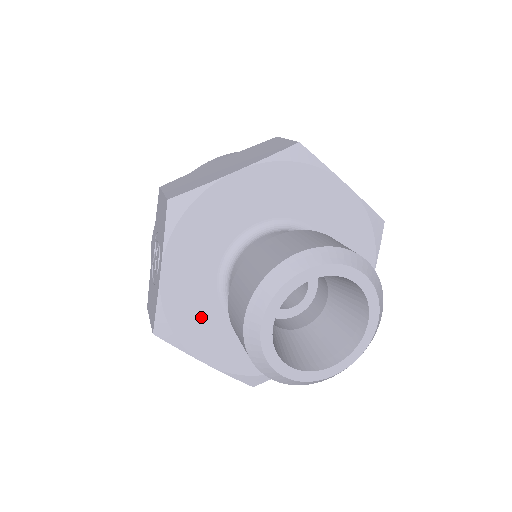
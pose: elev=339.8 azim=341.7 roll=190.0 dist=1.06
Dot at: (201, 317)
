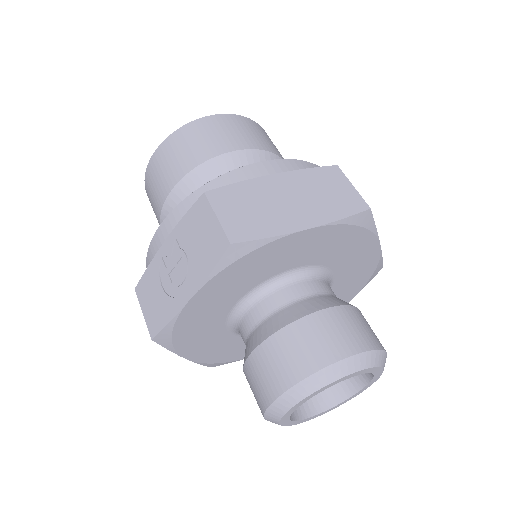
Dot at: (203, 330)
